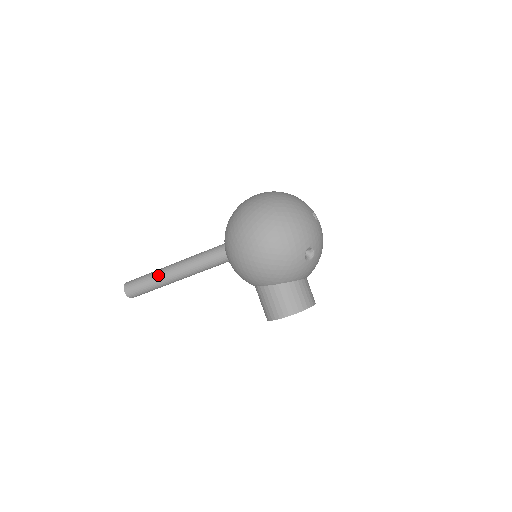
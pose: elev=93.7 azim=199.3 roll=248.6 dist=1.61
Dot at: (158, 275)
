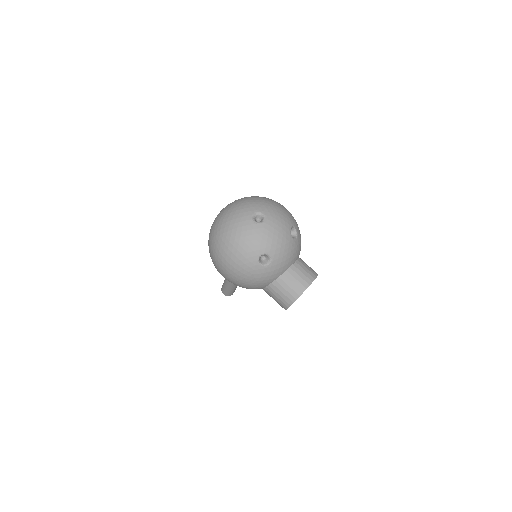
Dot at: (226, 282)
